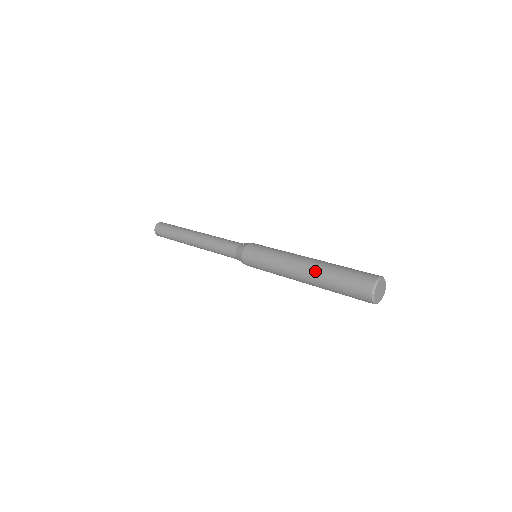
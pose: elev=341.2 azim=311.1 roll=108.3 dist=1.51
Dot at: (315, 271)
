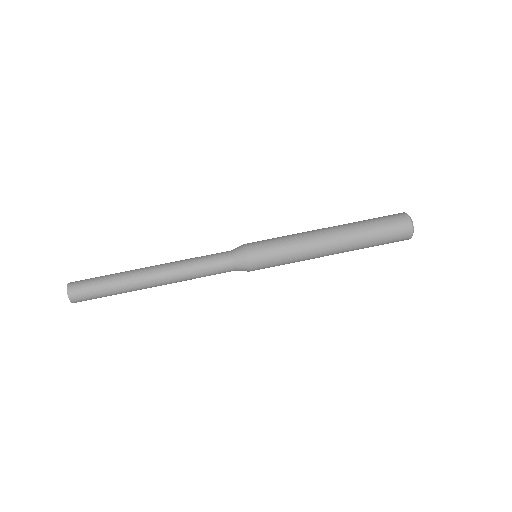
Dot at: (348, 235)
